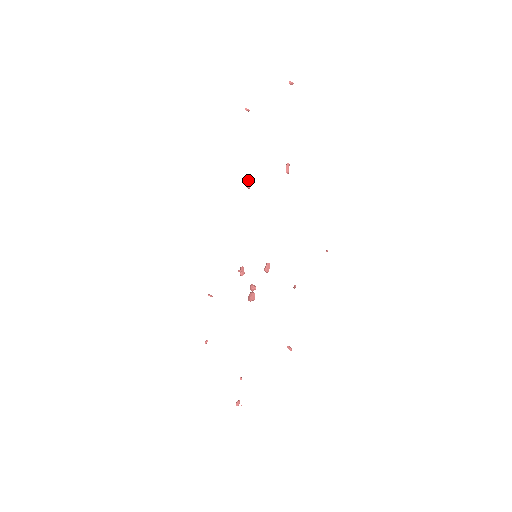
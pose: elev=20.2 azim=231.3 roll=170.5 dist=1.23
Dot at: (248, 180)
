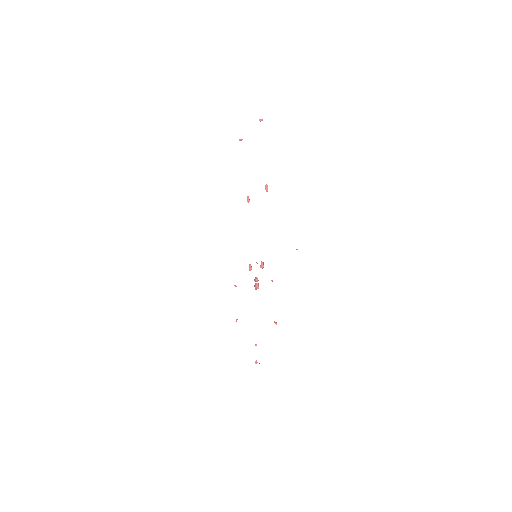
Dot at: (247, 196)
